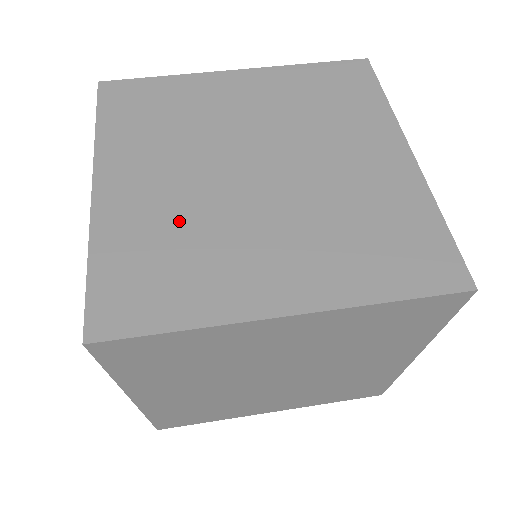
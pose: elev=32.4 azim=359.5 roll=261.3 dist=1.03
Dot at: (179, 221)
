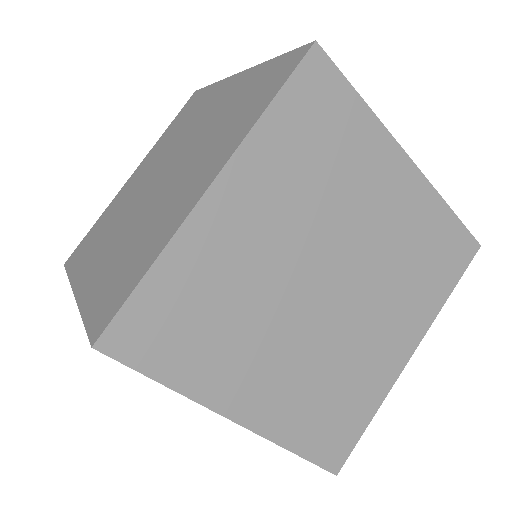
Dot at: (317, 376)
